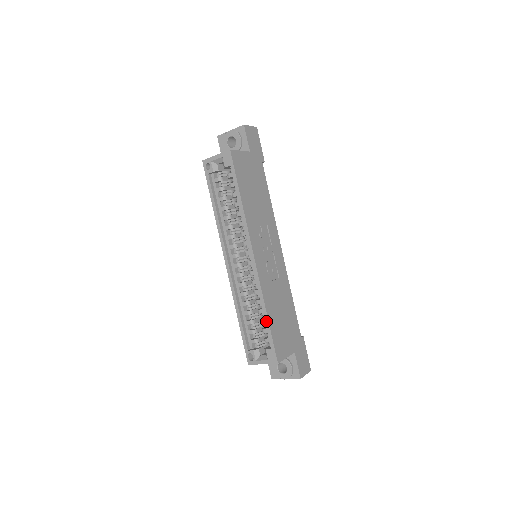
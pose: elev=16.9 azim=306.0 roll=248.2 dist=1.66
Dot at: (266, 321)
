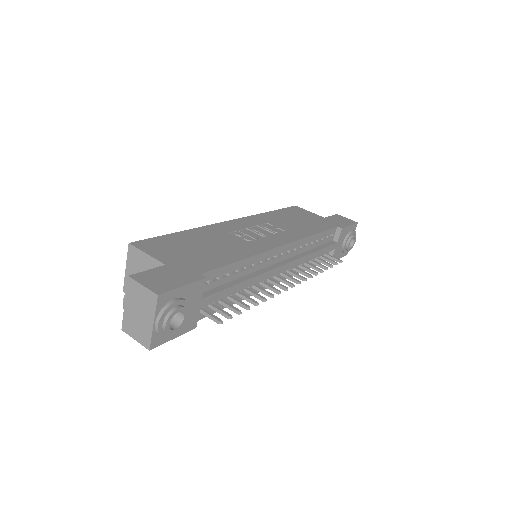
Dot at: occluded
